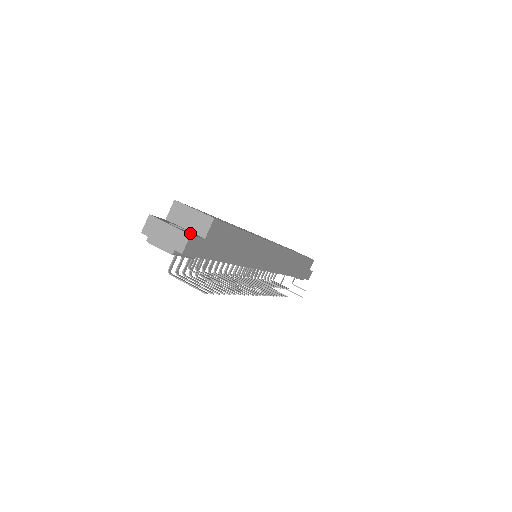
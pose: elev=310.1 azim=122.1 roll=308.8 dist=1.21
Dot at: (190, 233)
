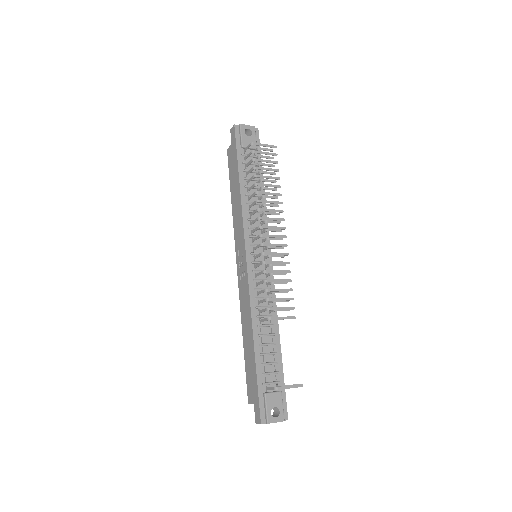
Dot at: occluded
